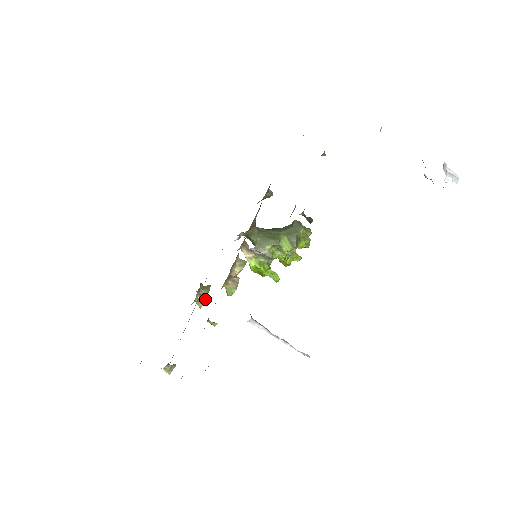
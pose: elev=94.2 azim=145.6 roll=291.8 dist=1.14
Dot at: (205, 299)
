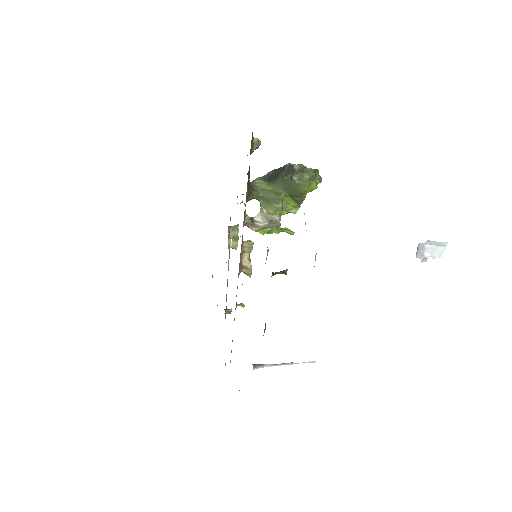
Dot at: (237, 242)
